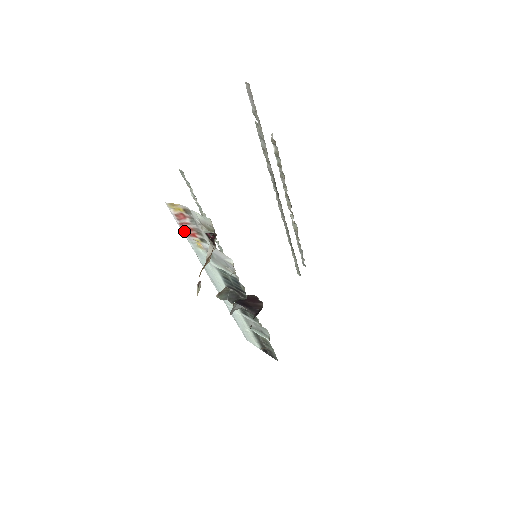
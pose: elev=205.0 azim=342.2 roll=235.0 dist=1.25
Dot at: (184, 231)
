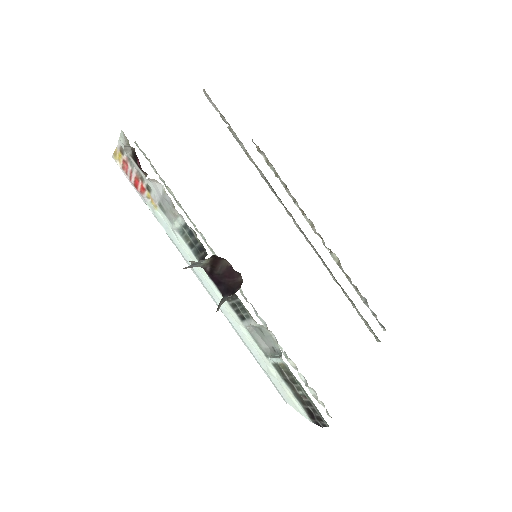
Dot at: (137, 190)
